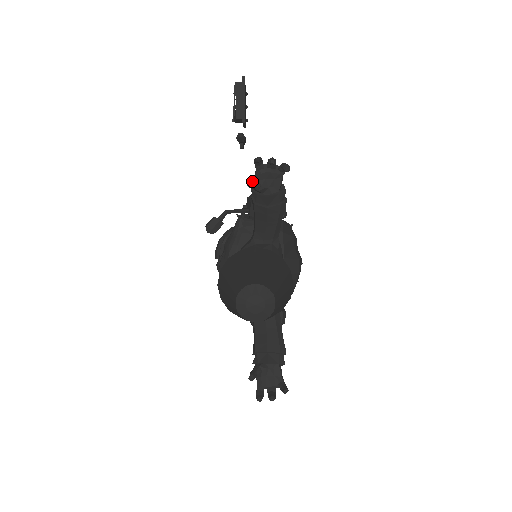
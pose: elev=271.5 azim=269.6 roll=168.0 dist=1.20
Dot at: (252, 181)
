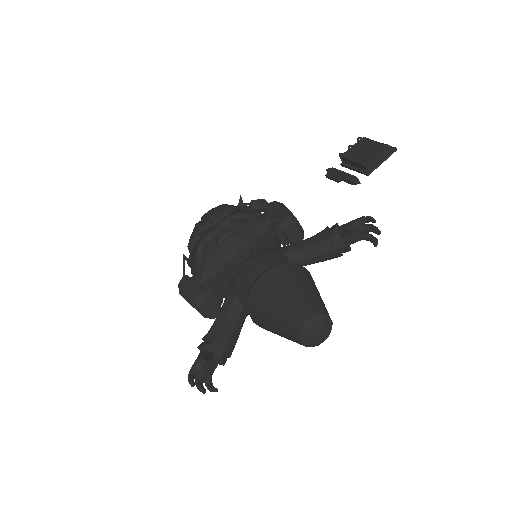
Dot at: (354, 228)
